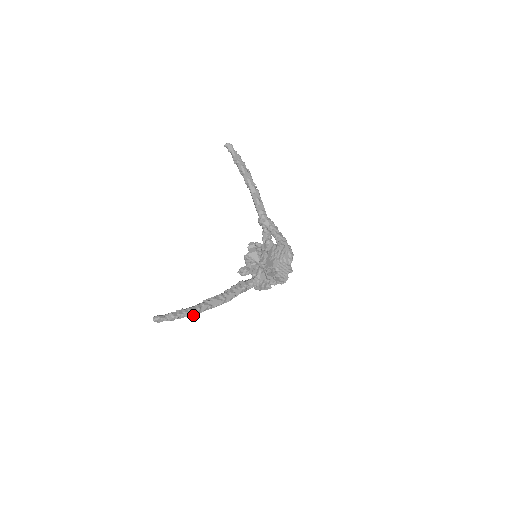
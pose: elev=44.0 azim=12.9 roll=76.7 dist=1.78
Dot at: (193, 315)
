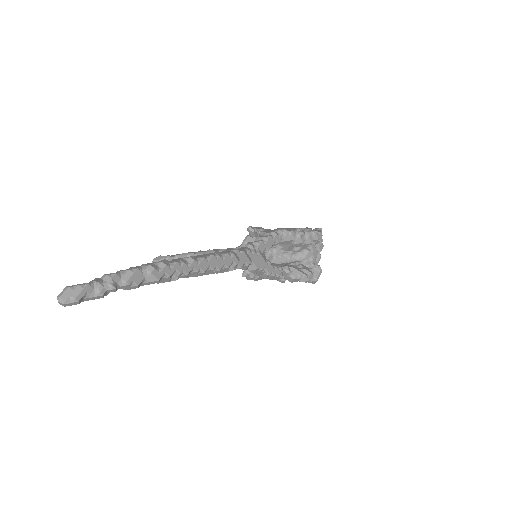
Dot at: (158, 273)
